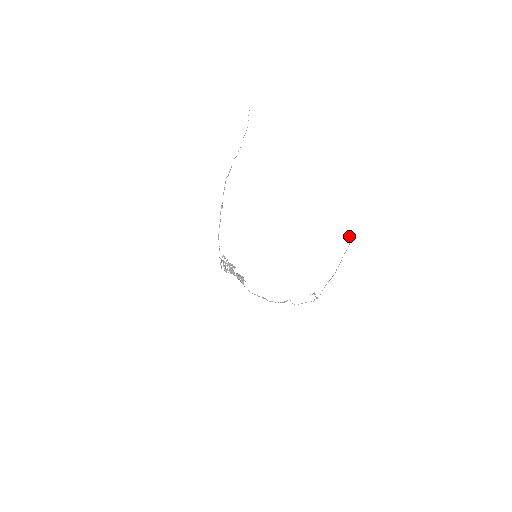
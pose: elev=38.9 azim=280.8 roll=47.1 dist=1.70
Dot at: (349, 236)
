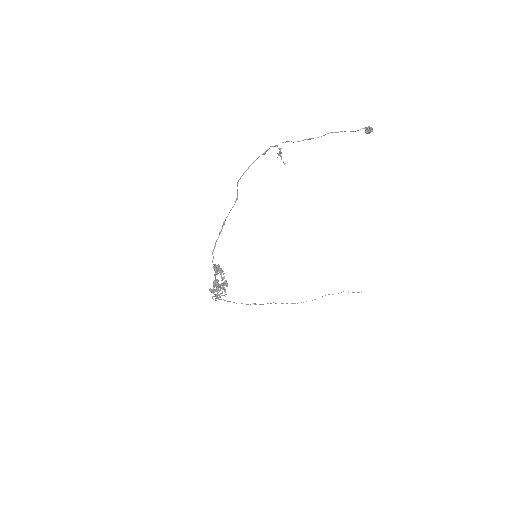
Dot at: (365, 132)
